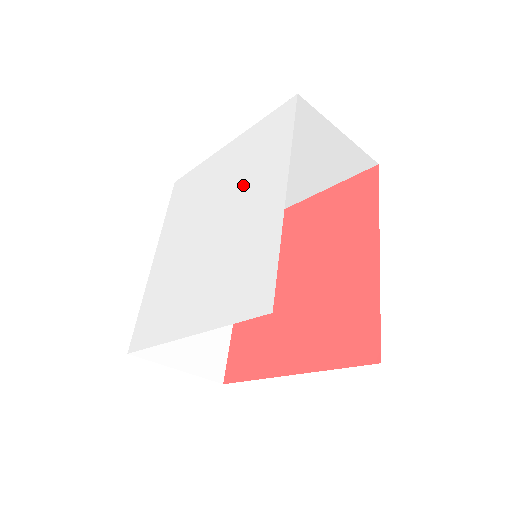
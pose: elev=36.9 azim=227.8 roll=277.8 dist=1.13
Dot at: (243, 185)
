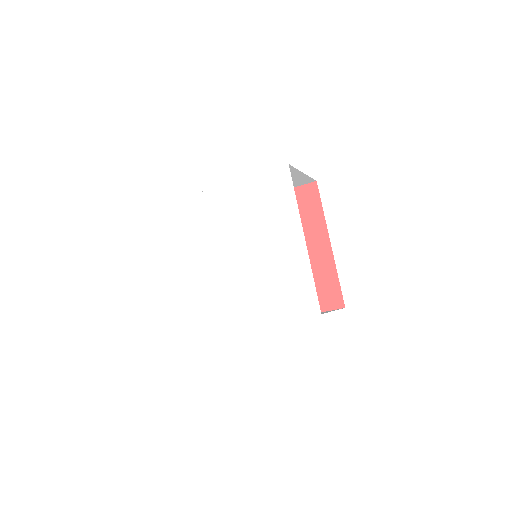
Dot at: (261, 226)
